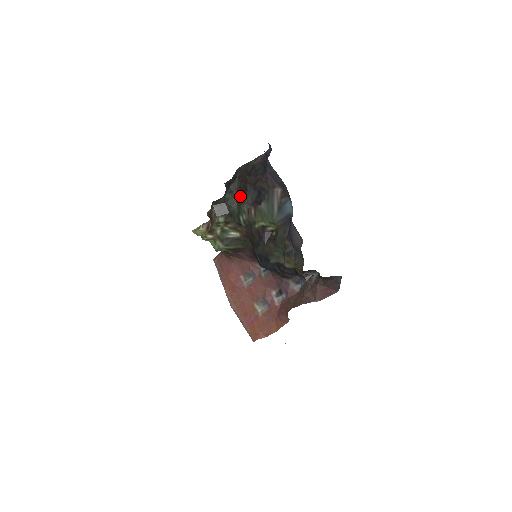
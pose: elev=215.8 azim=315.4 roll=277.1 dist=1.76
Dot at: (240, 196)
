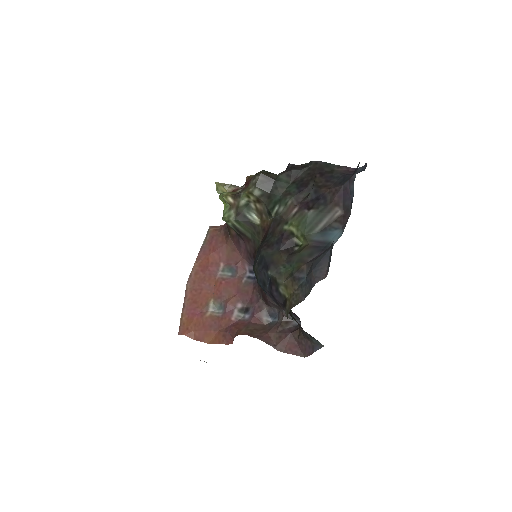
Dot at: (295, 186)
